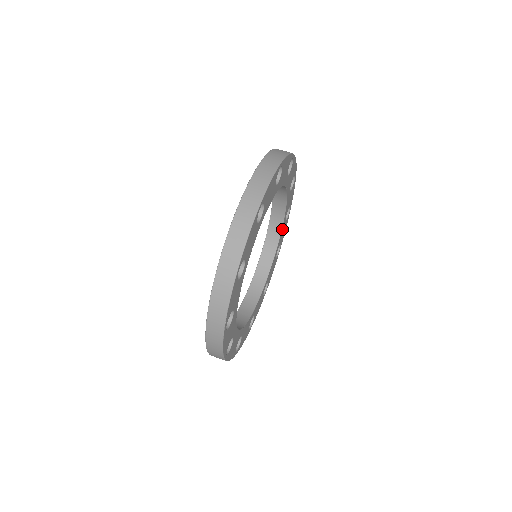
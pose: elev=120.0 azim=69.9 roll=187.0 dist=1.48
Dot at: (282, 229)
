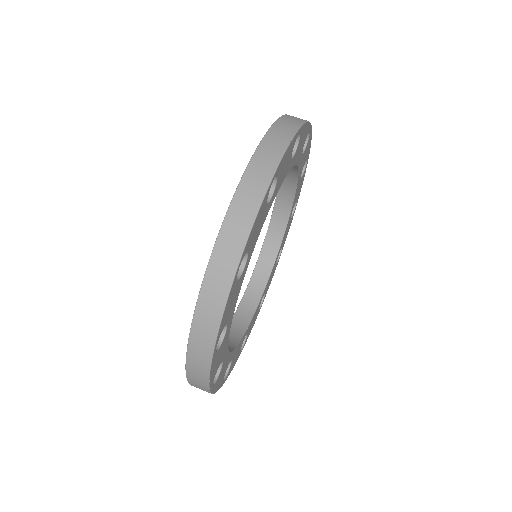
Dot at: (296, 191)
